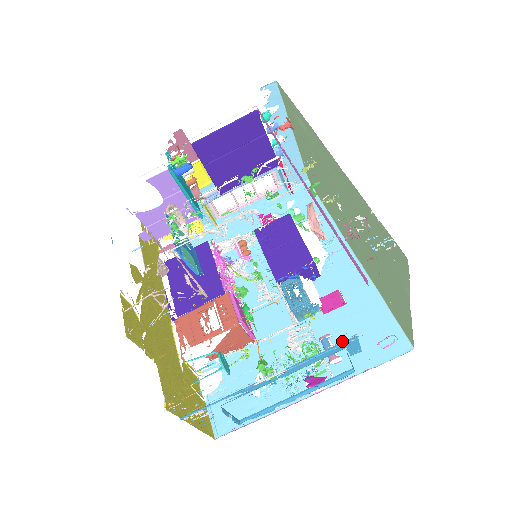
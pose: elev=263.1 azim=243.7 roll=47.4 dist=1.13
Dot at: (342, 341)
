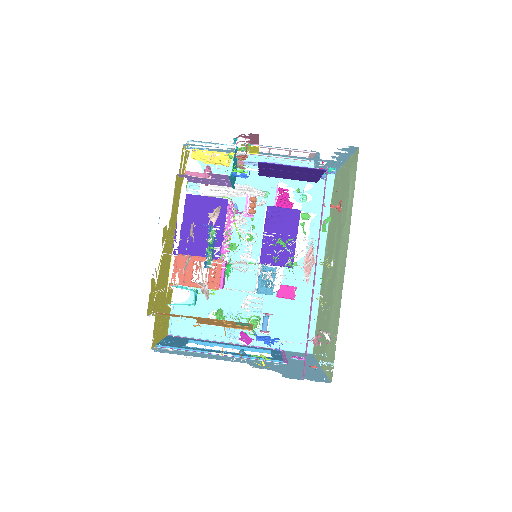
Dot at: (276, 322)
